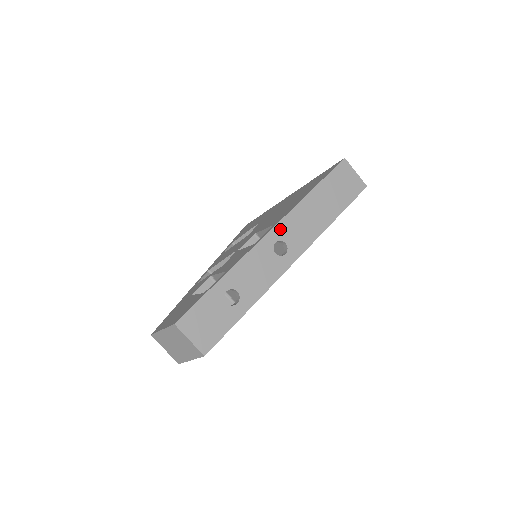
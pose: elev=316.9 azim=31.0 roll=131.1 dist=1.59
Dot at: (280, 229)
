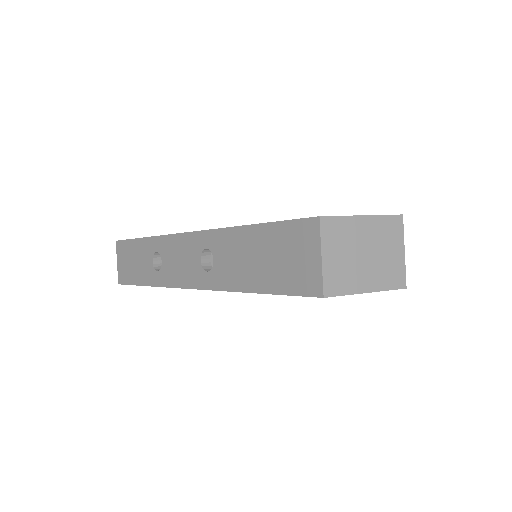
Dot at: occluded
